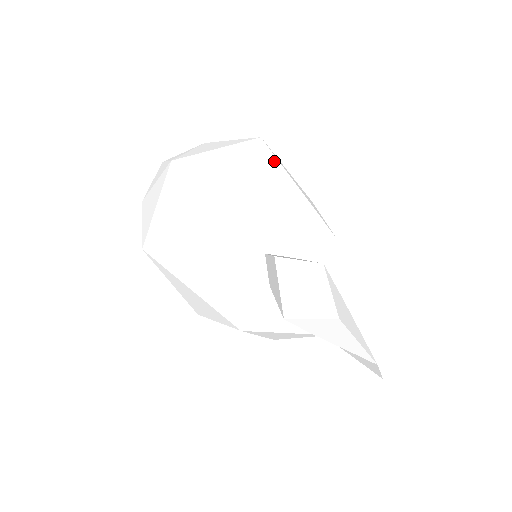
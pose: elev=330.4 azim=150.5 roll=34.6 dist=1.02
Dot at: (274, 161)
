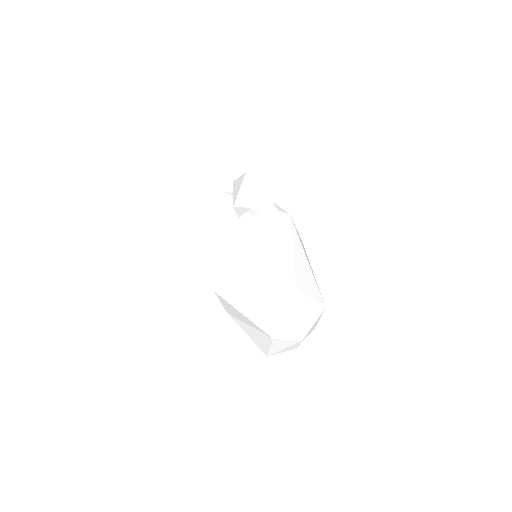
Dot at: occluded
